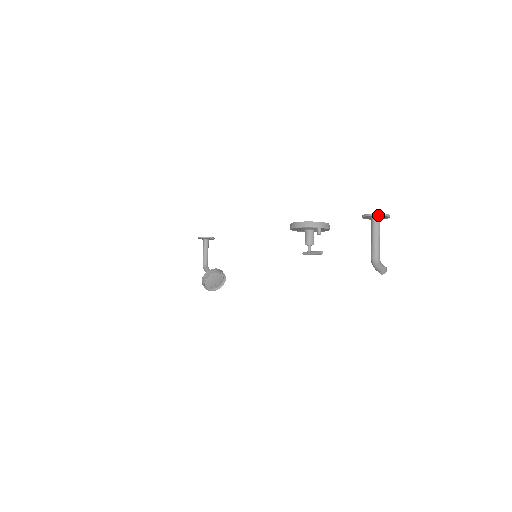
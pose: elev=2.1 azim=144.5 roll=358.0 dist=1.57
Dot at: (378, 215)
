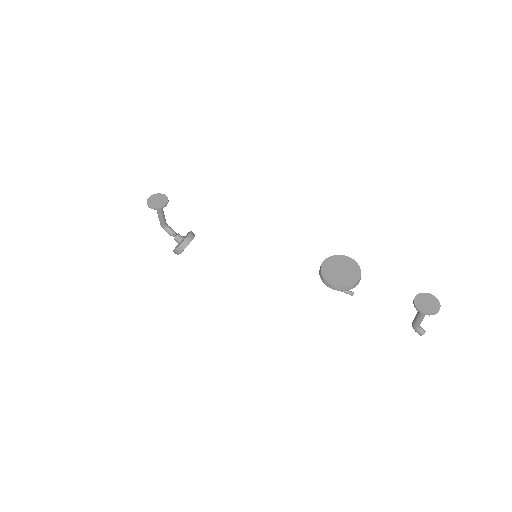
Dot at: occluded
